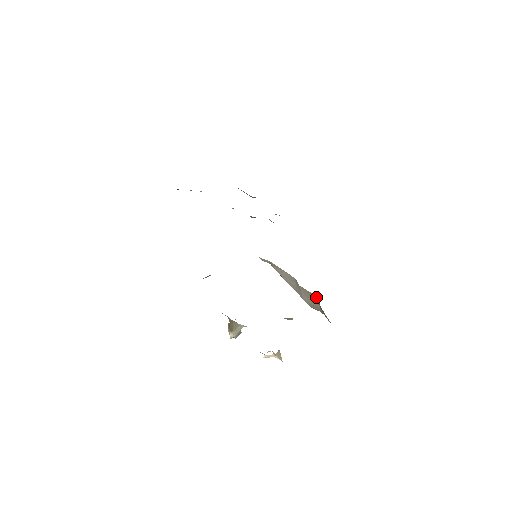
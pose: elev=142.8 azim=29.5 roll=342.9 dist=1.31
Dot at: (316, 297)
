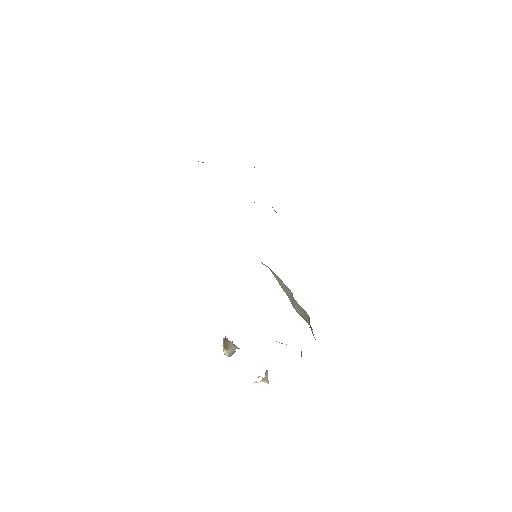
Dot at: (308, 315)
